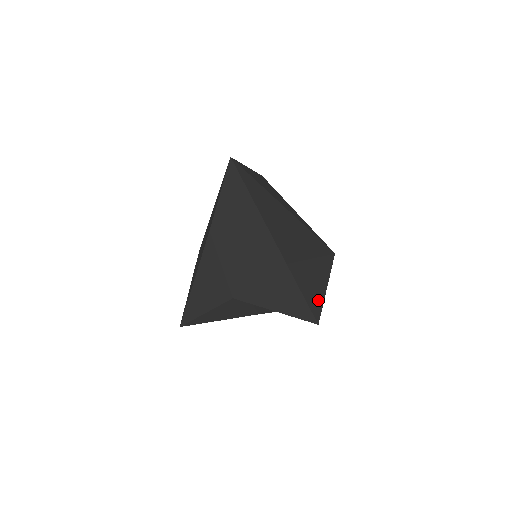
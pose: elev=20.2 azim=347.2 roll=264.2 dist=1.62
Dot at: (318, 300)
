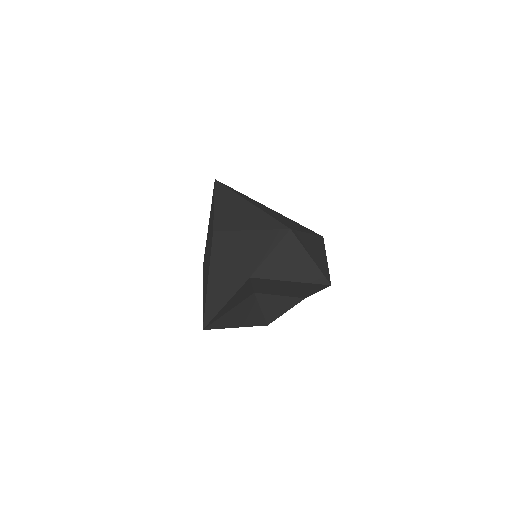
Dot at: (324, 266)
